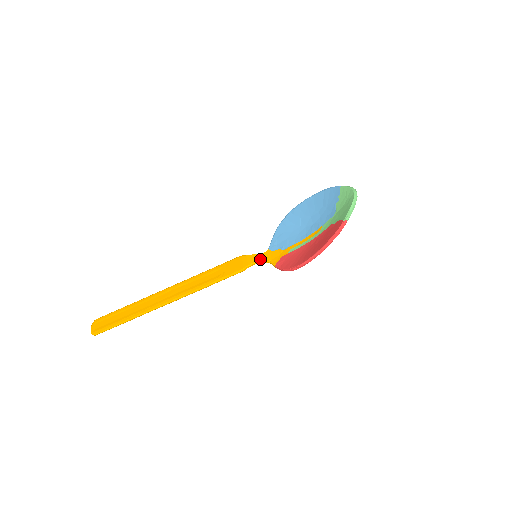
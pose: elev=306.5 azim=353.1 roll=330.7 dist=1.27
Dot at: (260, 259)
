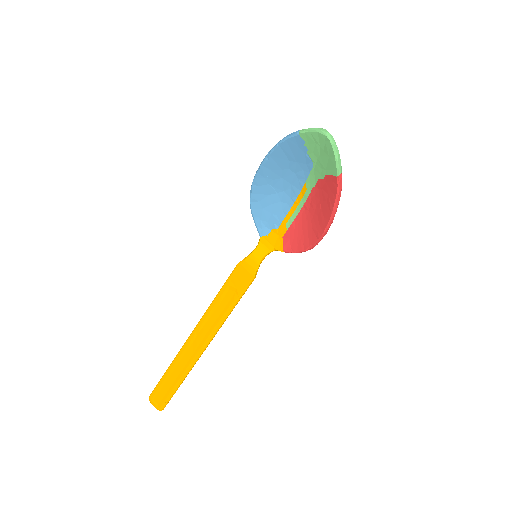
Dot at: (262, 254)
